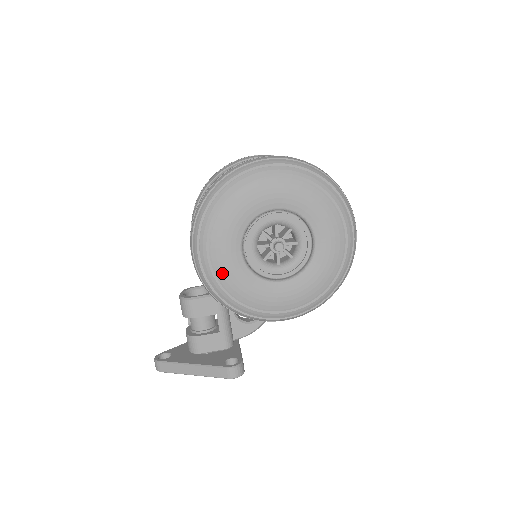
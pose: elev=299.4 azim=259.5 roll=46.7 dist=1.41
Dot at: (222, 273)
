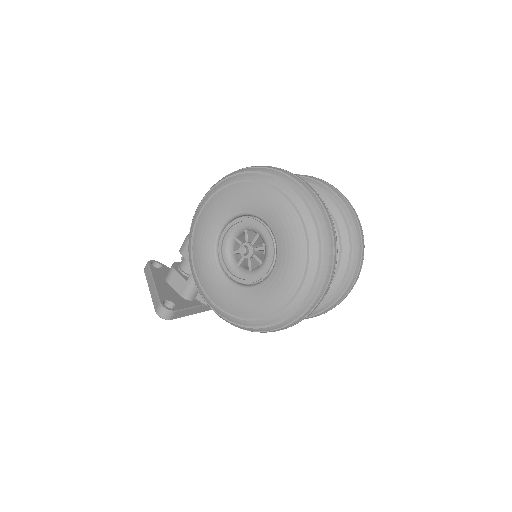
Dot at: (198, 232)
